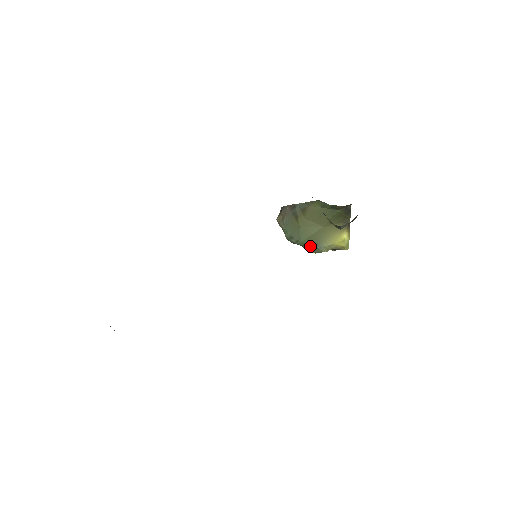
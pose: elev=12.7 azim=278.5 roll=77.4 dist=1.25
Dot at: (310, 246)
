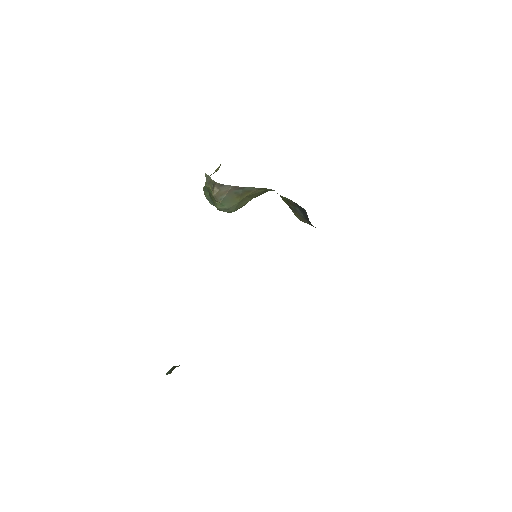
Dot at: occluded
